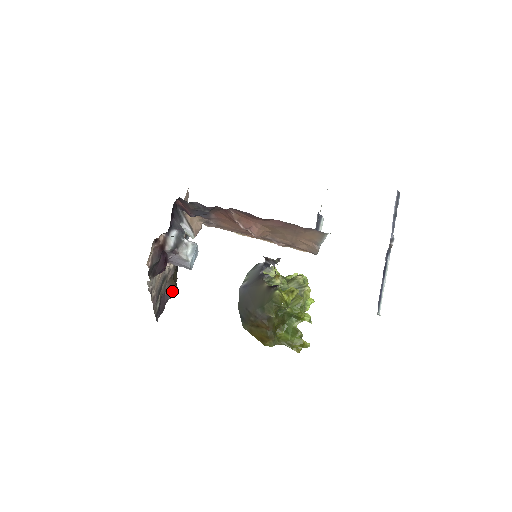
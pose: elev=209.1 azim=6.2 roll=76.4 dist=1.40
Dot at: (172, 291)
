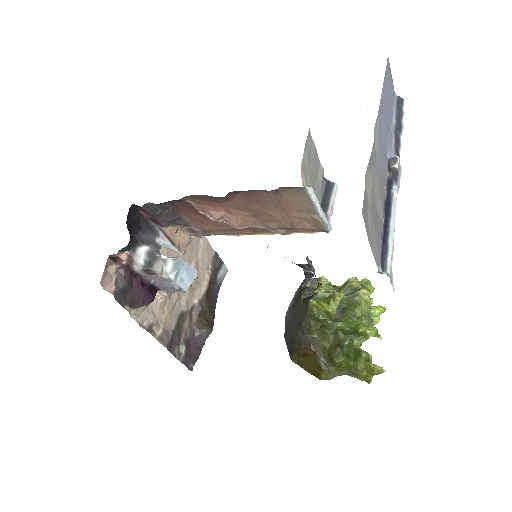
Dot at: (202, 331)
